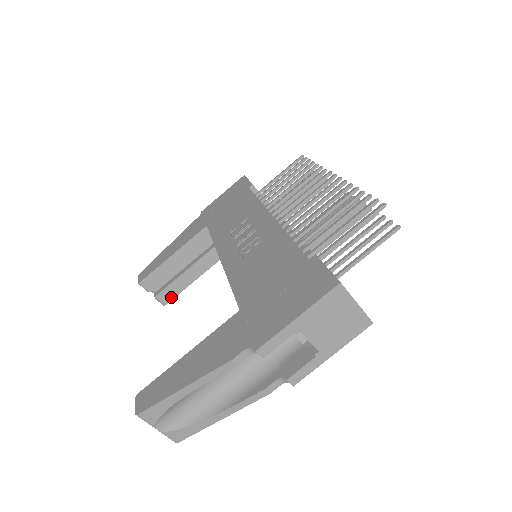
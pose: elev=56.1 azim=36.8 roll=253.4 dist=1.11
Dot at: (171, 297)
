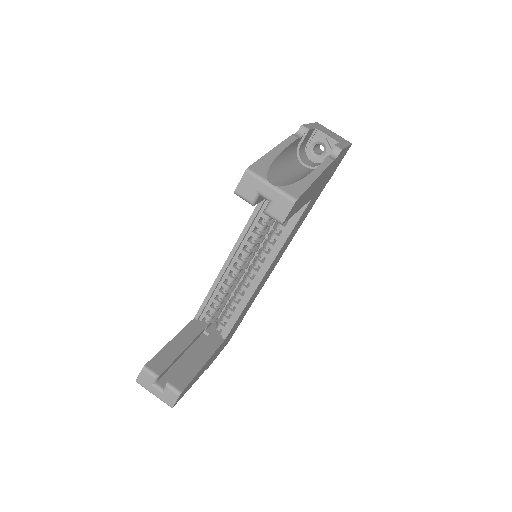
Dot at: (185, 383)
